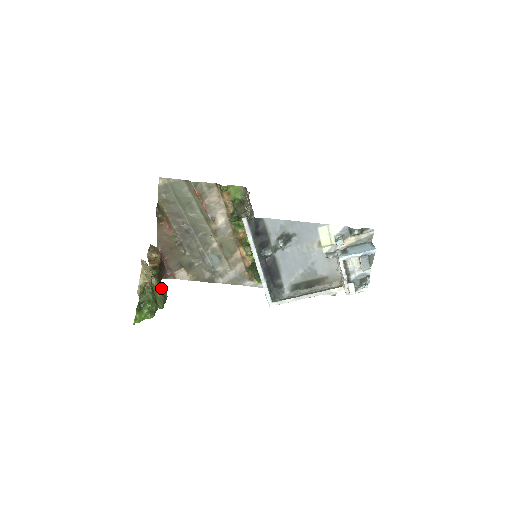
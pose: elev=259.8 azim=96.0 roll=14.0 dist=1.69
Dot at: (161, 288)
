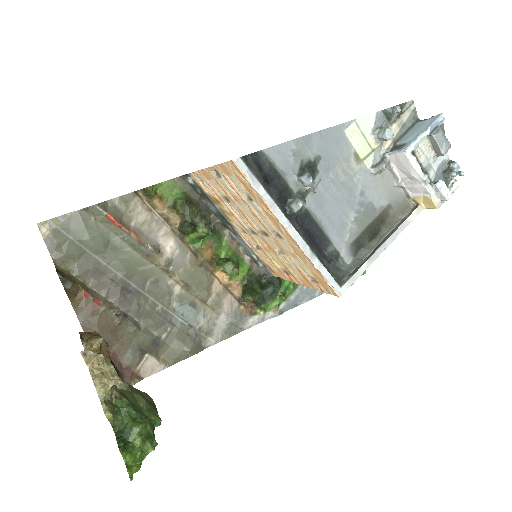
Dot at: (137, 392)
